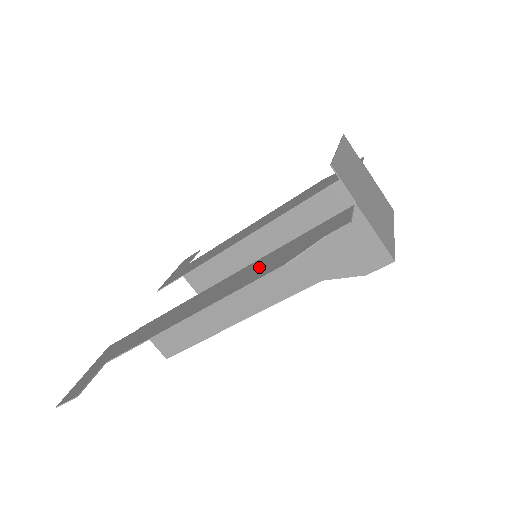
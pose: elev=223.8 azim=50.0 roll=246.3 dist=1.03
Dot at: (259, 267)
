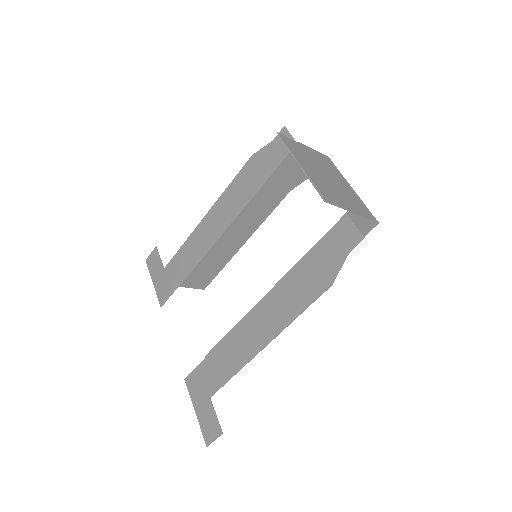
Dot at: (299, 286)
